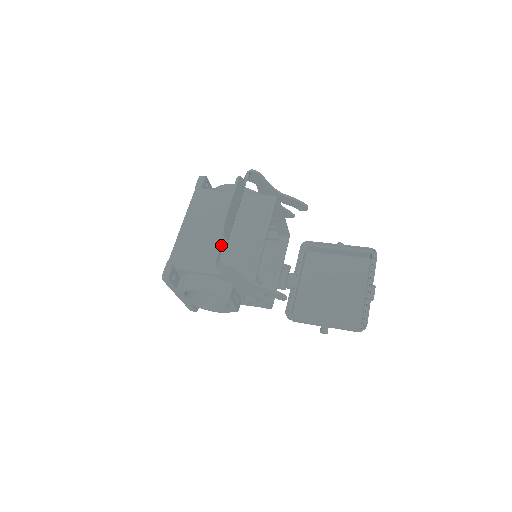
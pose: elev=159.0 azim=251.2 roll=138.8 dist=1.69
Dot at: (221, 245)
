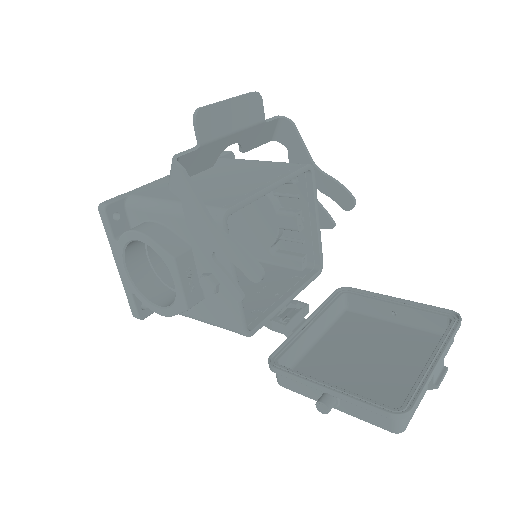
Dot at: (201, 188)
